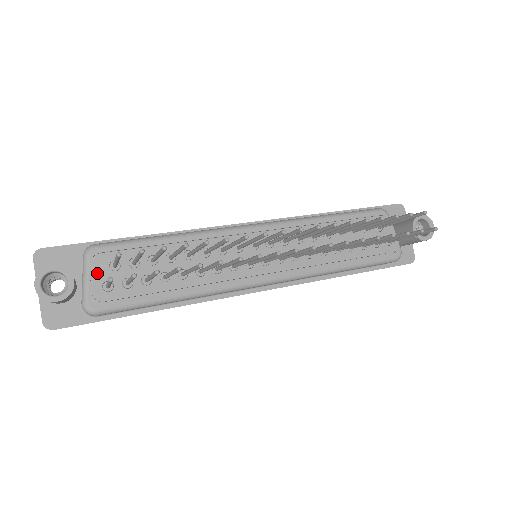
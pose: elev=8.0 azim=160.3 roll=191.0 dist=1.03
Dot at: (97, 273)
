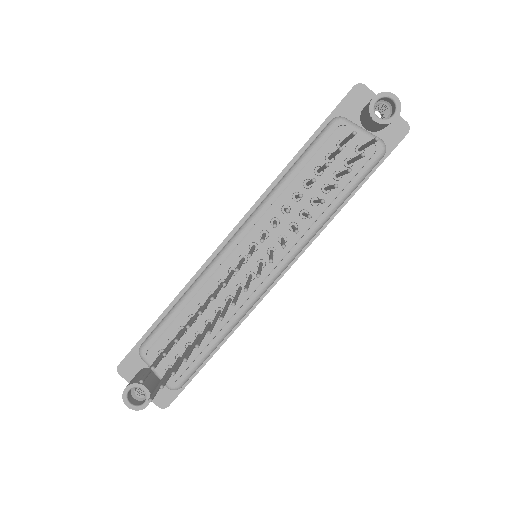
Dot at: (156, 367)
